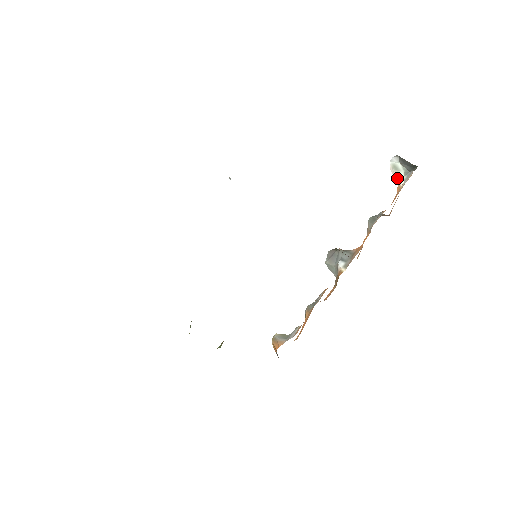
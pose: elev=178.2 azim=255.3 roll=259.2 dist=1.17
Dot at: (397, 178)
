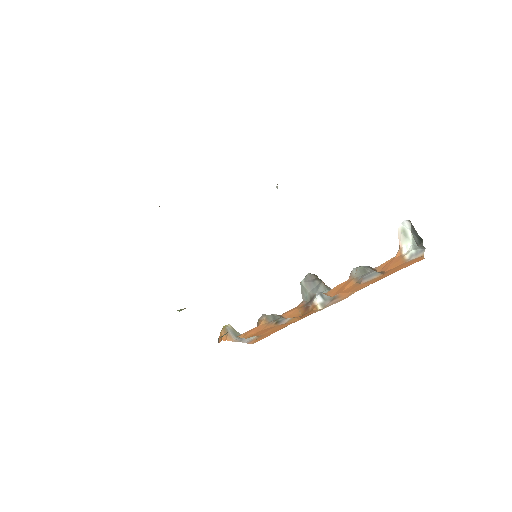
Dot at: (402, 243)
